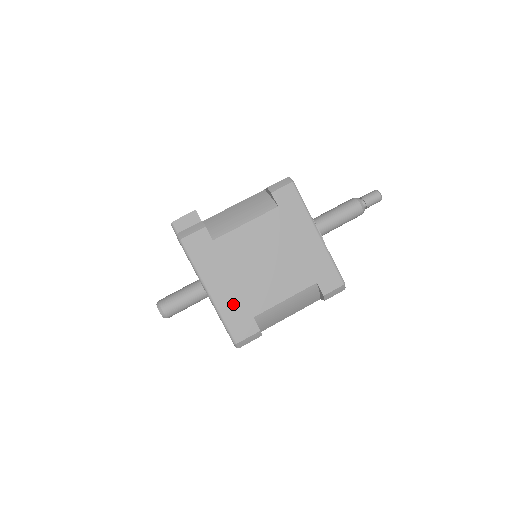
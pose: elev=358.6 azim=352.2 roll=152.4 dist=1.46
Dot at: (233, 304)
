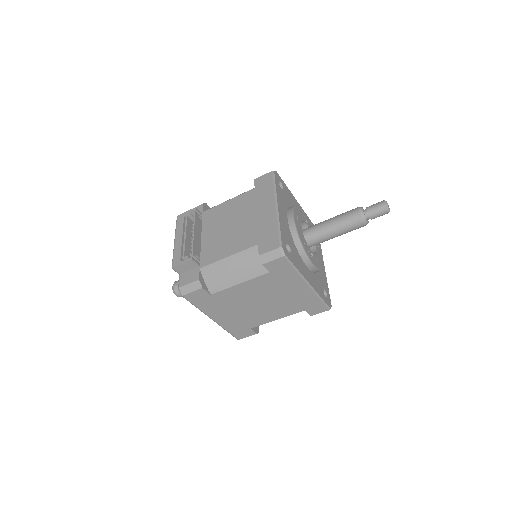
Dot at: (233, 324)
